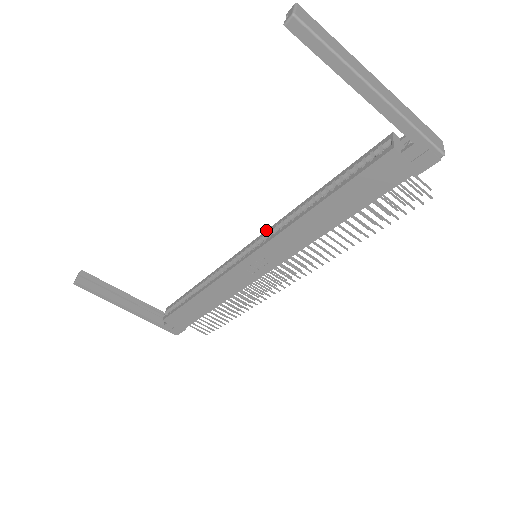
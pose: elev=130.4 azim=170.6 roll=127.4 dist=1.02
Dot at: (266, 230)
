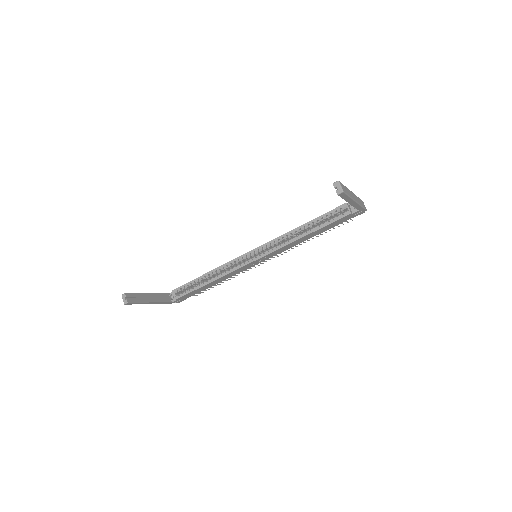
Dot at: (265, 243)
